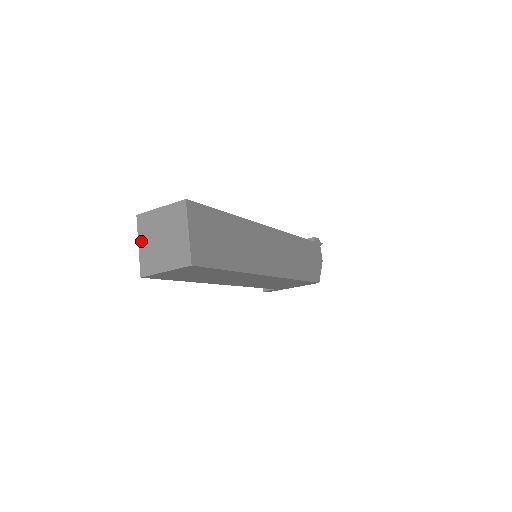
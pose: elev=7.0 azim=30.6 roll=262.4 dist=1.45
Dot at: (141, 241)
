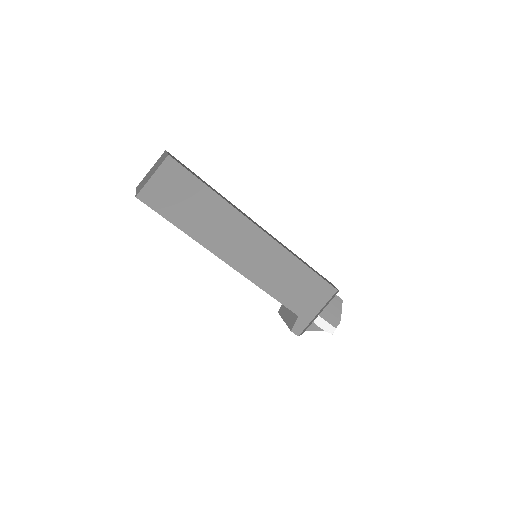
Dot at: (137, 189)
